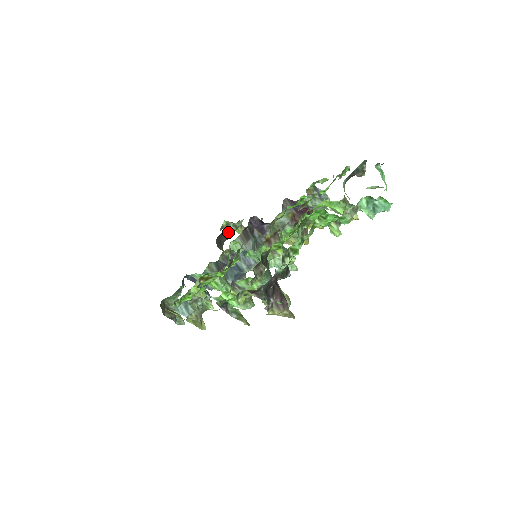
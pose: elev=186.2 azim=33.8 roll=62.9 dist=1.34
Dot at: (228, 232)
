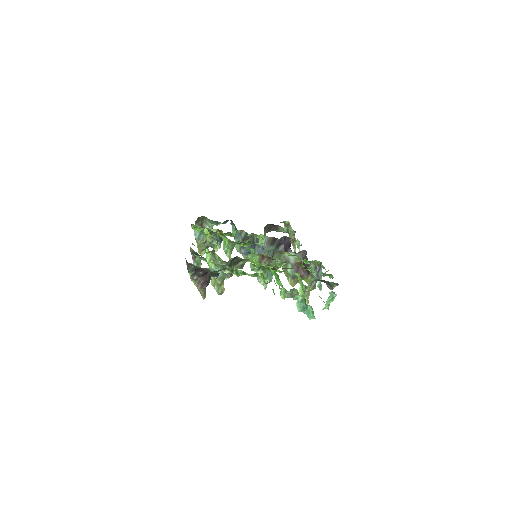
Dot at: (281, 228)
